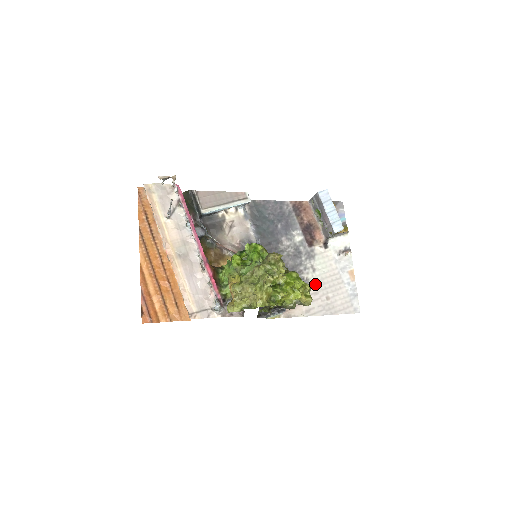
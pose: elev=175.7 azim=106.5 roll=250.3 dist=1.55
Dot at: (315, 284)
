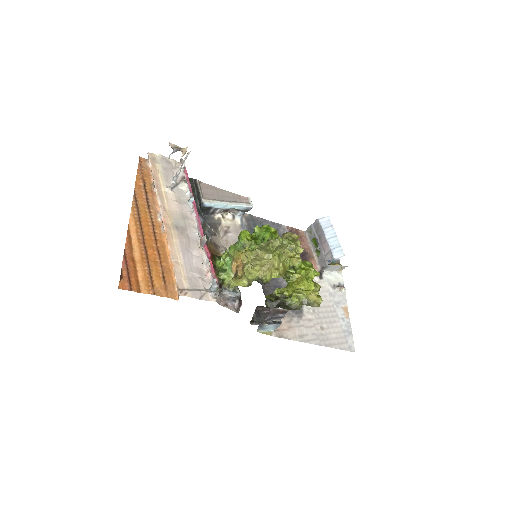
Dot at: (309, 310)
